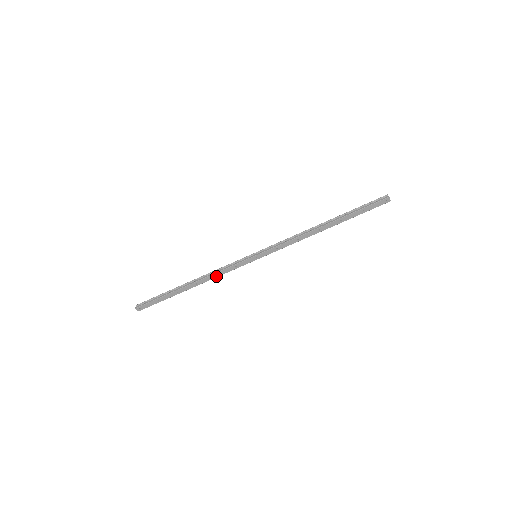
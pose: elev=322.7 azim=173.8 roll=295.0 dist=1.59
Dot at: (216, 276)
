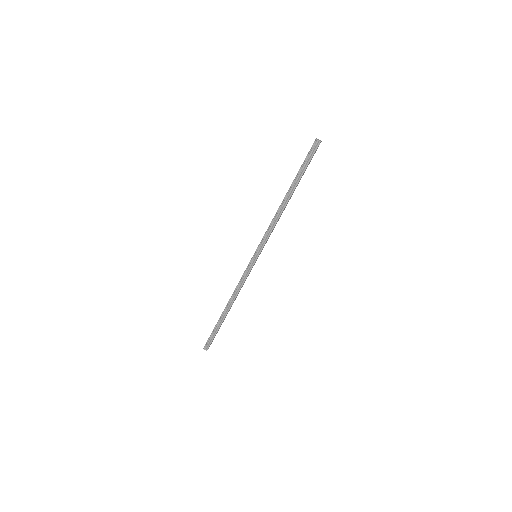
Dot at: occluded
